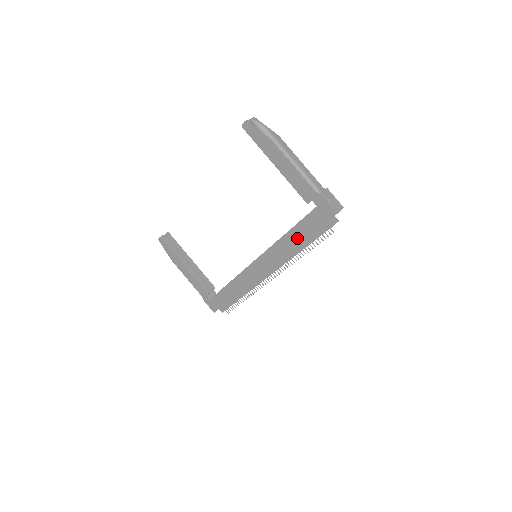
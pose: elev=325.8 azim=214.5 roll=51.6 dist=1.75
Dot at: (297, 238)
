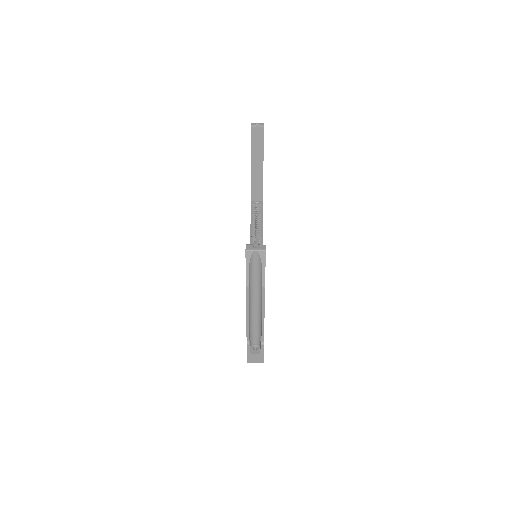
Dot at: occluded
